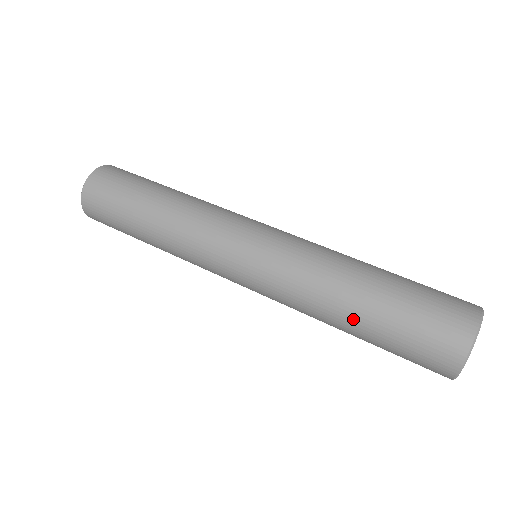
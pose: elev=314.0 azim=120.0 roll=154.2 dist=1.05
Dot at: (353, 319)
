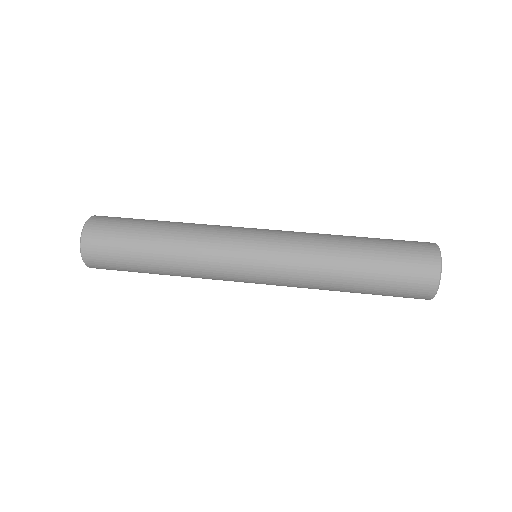
Dot at: (350, 292)
